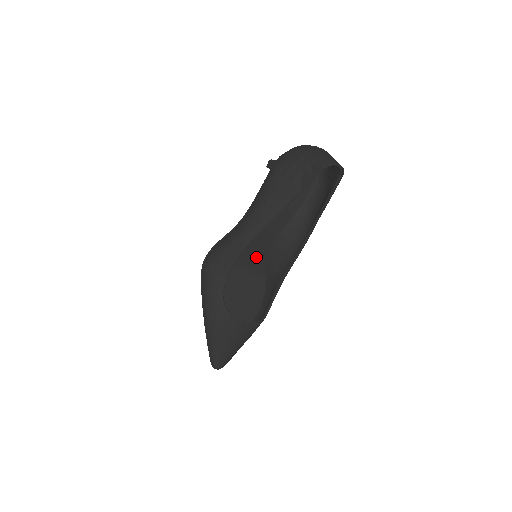
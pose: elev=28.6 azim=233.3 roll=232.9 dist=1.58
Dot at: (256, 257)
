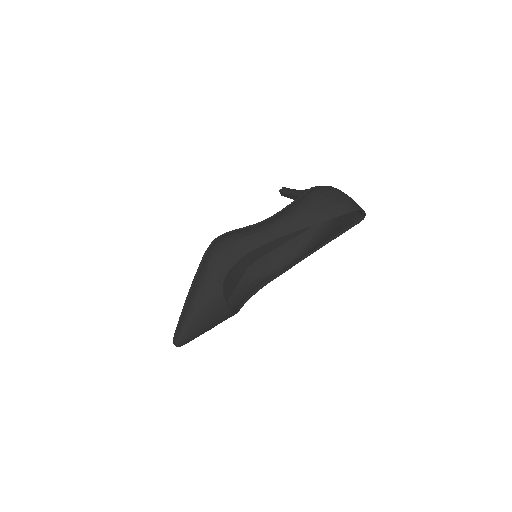
Dot at: (248, 258)
